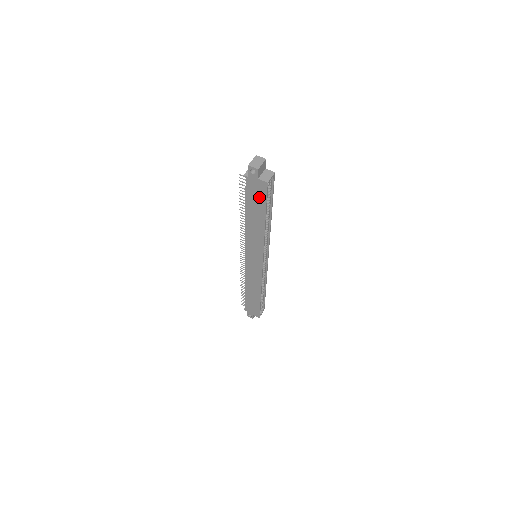
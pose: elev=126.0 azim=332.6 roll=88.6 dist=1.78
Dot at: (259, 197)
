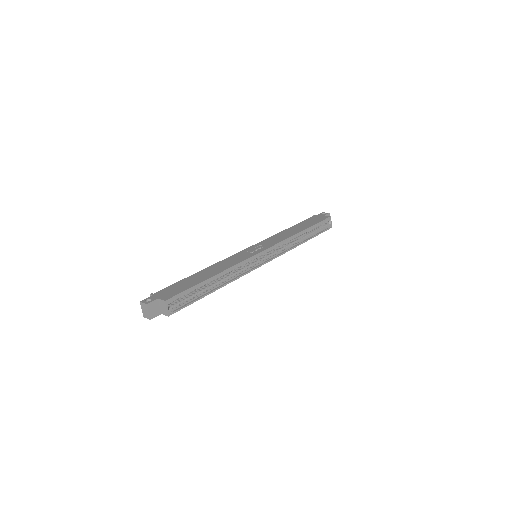
Dot at: occluded
